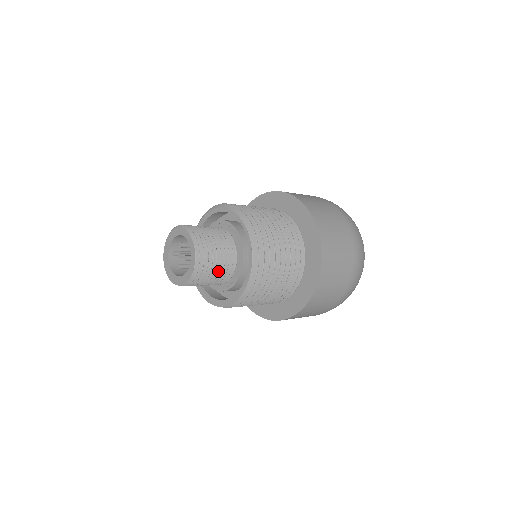
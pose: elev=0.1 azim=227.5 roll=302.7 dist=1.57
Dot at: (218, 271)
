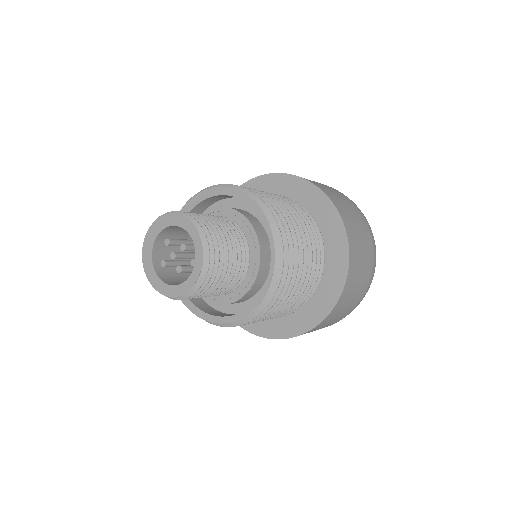
Dot at: (207, 296)
